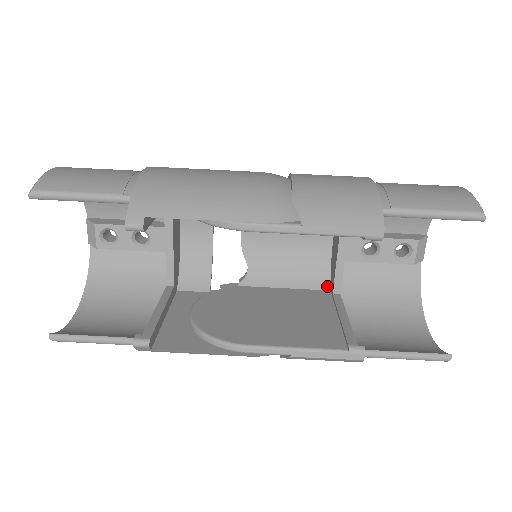
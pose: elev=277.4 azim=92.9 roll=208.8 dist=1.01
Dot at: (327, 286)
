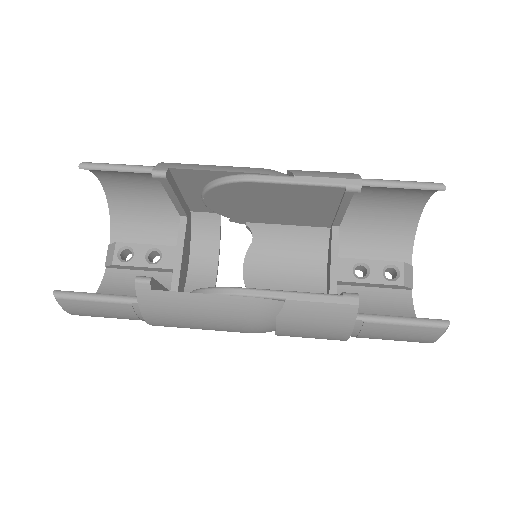
Dot at: occluded
